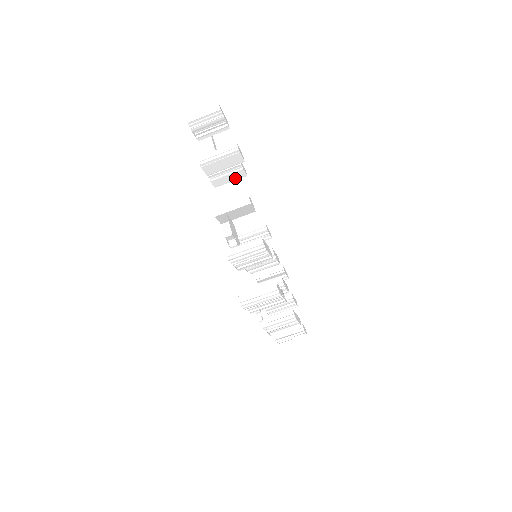
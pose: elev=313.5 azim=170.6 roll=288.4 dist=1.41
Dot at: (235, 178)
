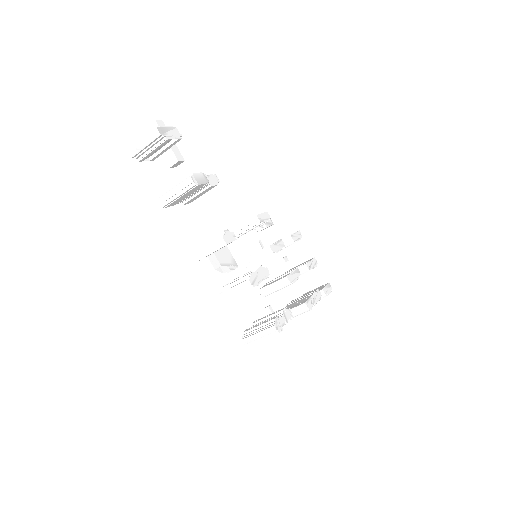
Dot at: (207, 191)
